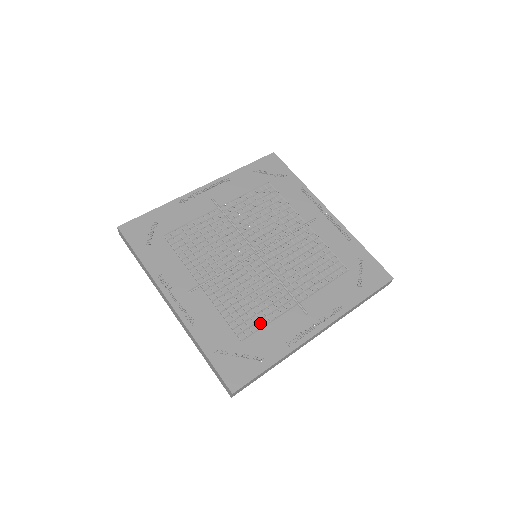
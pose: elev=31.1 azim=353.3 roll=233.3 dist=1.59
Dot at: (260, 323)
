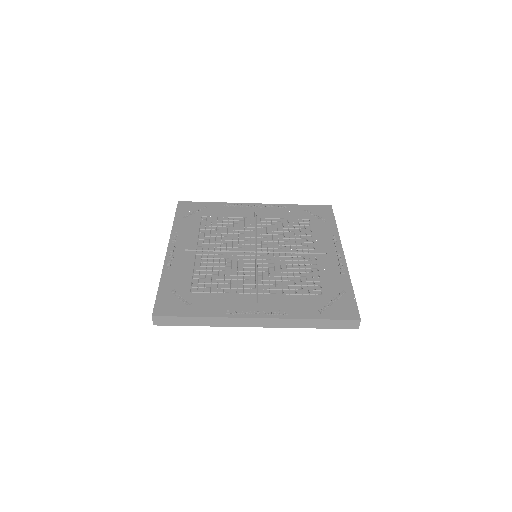
Dot at: (315, 279)
